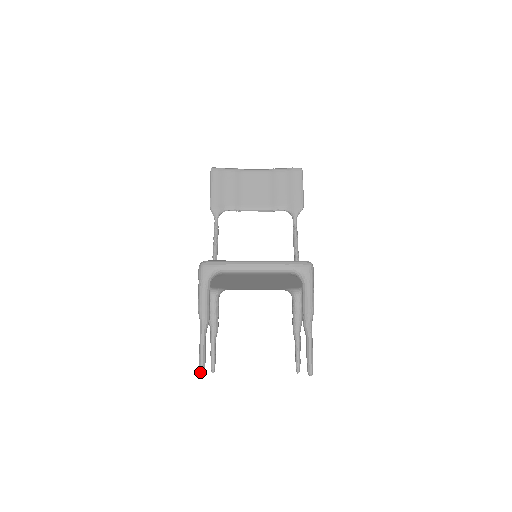
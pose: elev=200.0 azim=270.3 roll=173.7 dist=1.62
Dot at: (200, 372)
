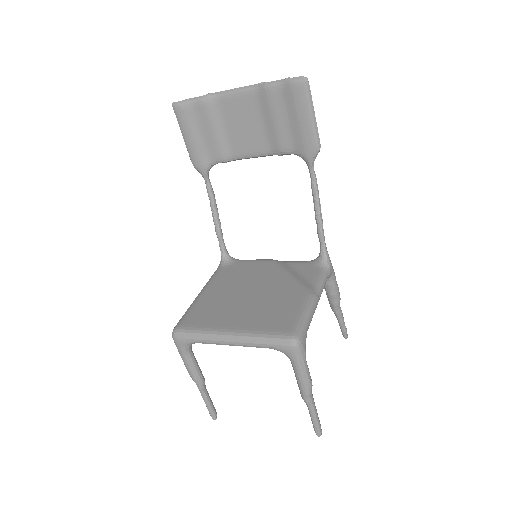
Dot at: (212, 418)
